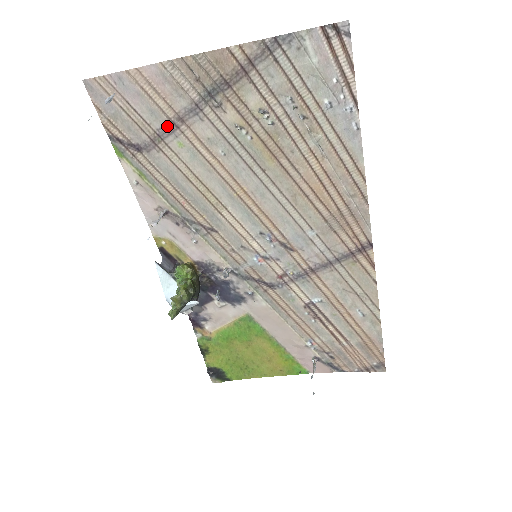
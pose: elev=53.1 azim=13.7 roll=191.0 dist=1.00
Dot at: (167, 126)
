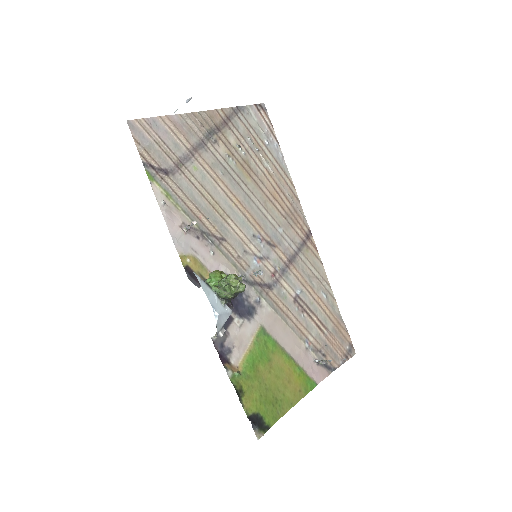
Dot at: (186, 155)
